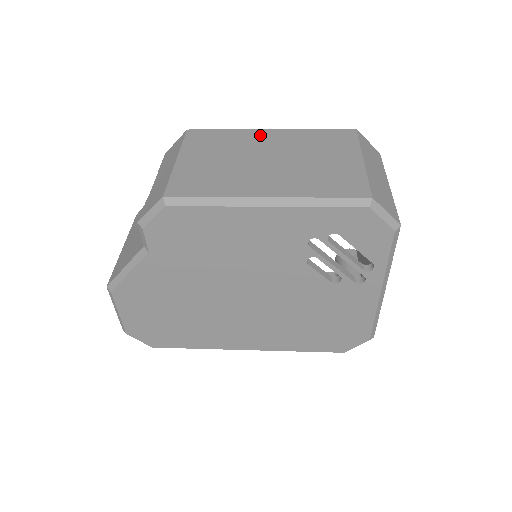
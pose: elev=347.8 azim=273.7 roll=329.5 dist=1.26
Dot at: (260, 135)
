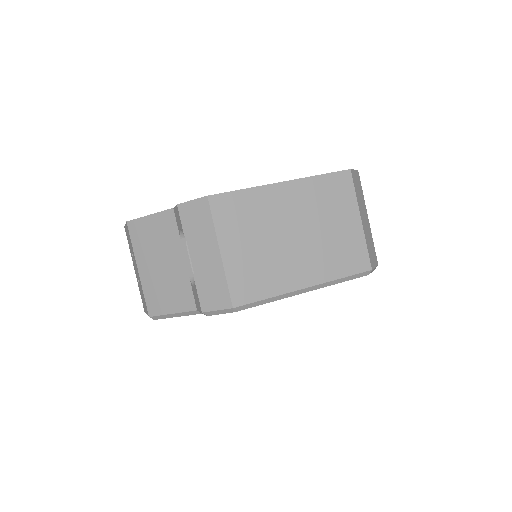
Dot at: (277, 195)
